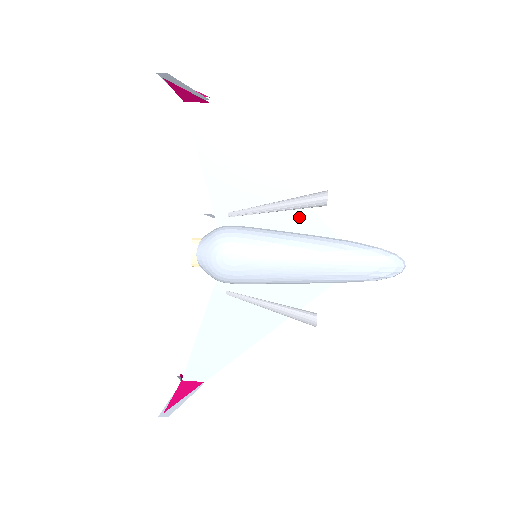
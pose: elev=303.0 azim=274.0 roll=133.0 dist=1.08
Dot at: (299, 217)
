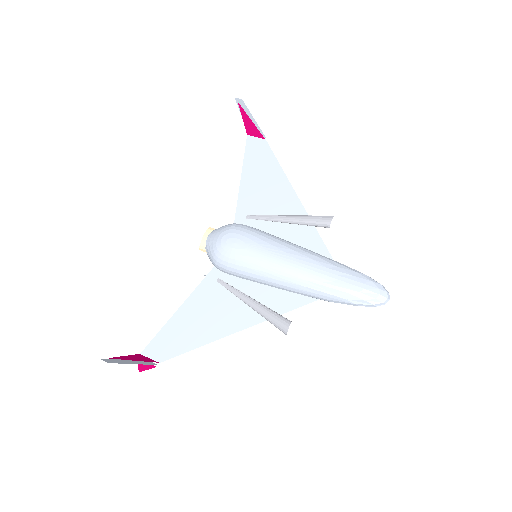
Dot at: (304, 233)
